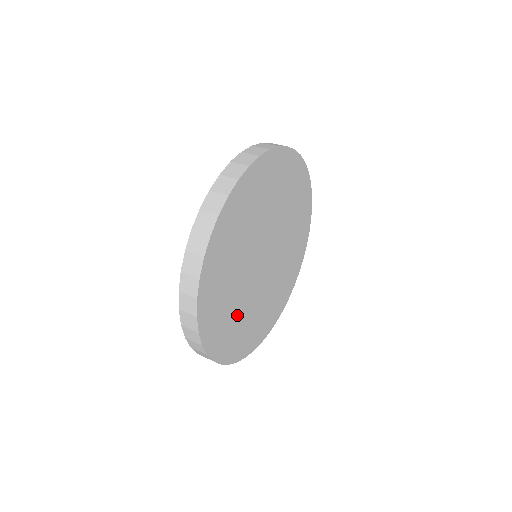
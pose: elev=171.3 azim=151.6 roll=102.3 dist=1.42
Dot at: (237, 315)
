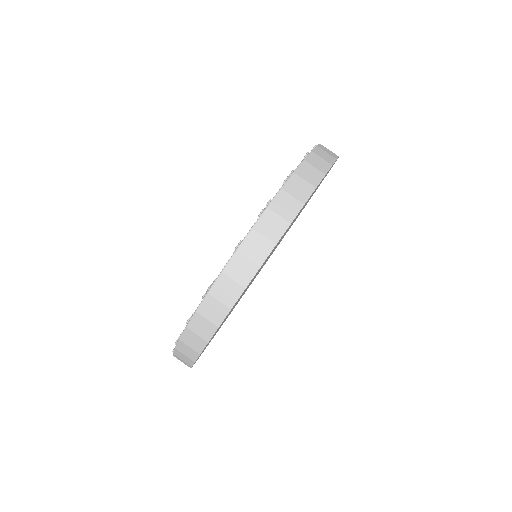
Dot at: occluded
